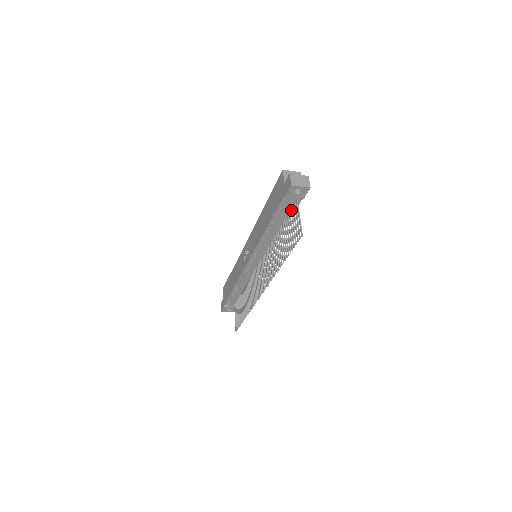
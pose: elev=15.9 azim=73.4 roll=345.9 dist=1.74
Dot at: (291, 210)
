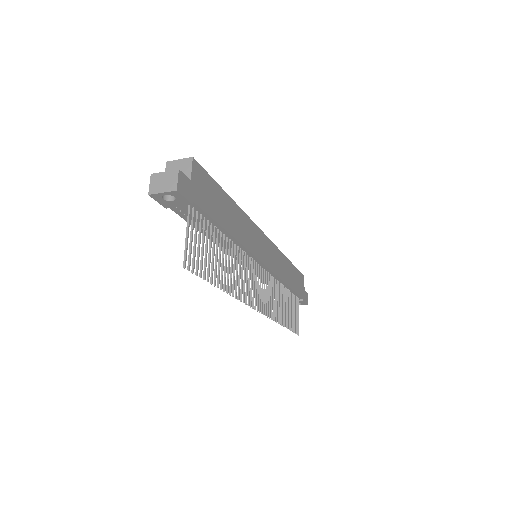
Dot at: (200, 216)
